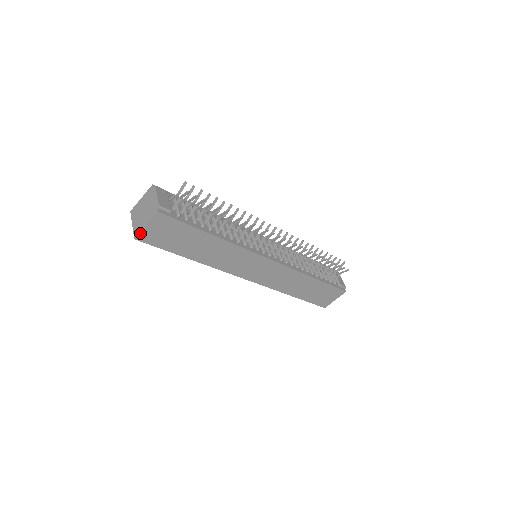
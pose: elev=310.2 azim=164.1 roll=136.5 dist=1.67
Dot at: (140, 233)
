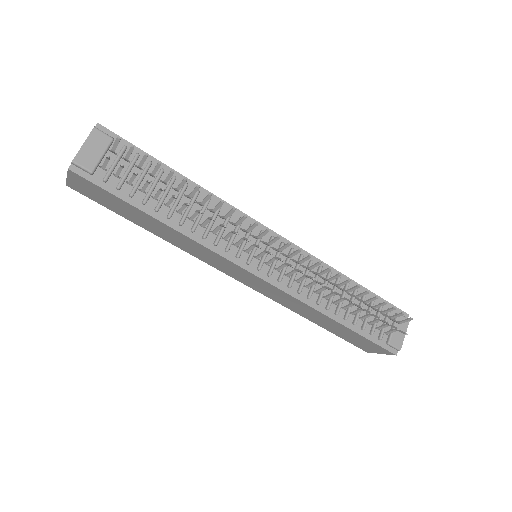
Dot at: (67, 182)
